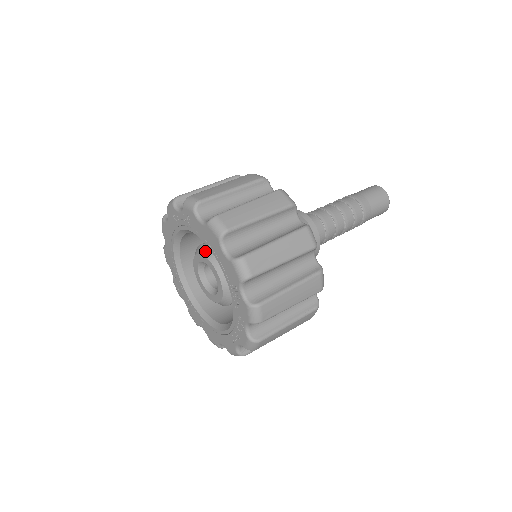
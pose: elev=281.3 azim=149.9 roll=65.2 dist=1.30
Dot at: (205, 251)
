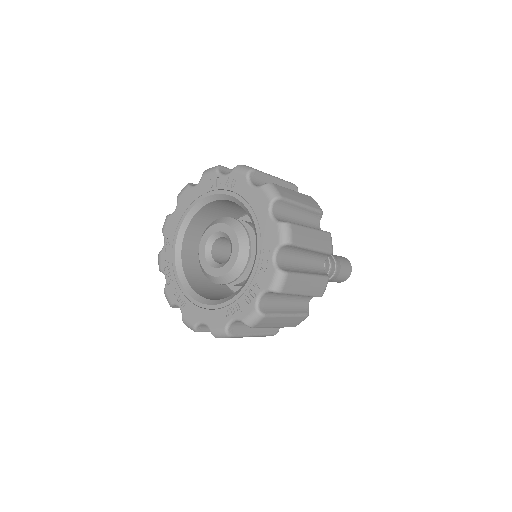
Dot at: (229, 221)
